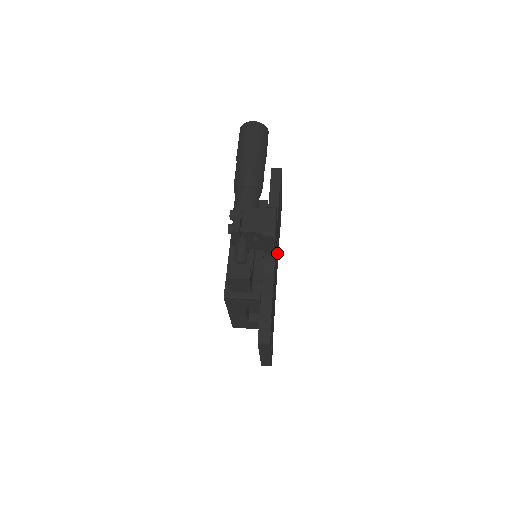
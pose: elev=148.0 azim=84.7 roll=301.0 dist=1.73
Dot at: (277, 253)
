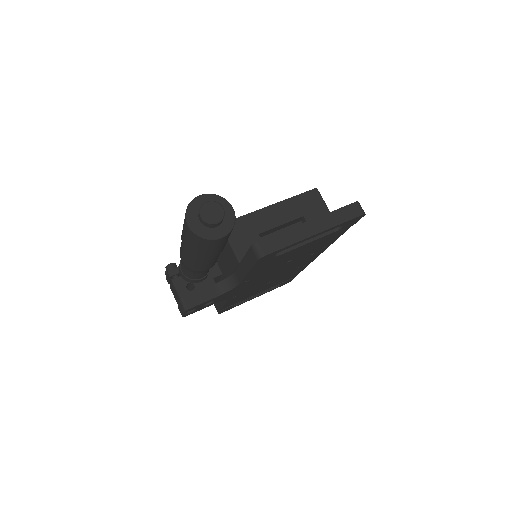
Dot at: (296, 261)
